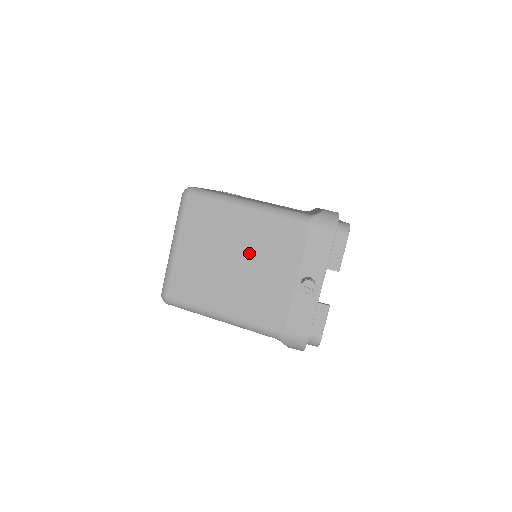
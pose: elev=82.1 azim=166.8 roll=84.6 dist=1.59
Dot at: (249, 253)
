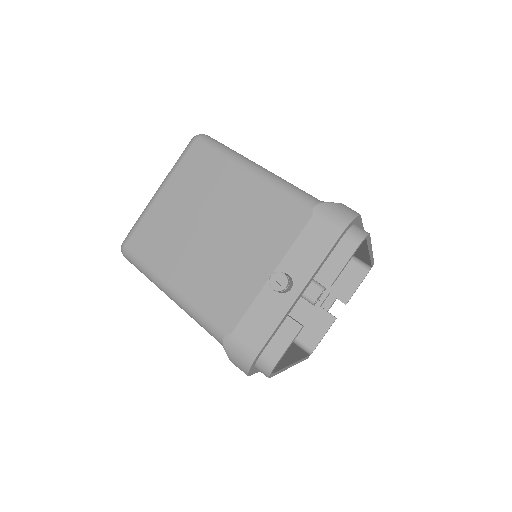
Dot at: (231, 223)
